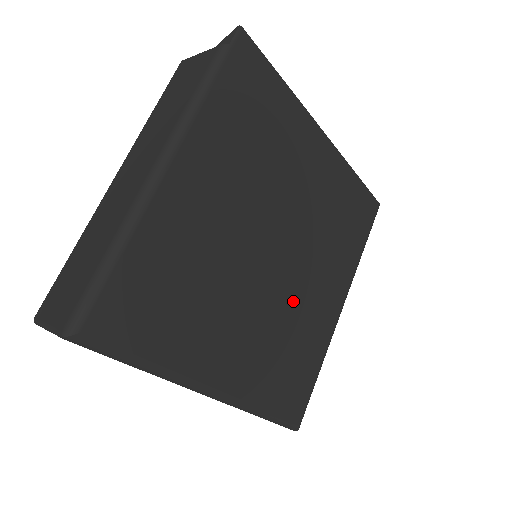
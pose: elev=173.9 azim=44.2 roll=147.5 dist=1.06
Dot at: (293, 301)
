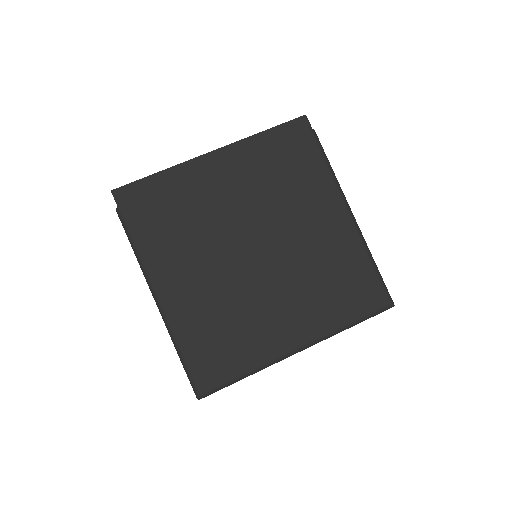
Dot at: (301, 254)
